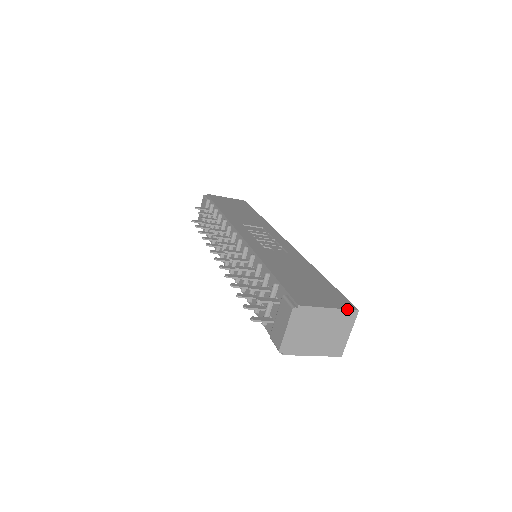
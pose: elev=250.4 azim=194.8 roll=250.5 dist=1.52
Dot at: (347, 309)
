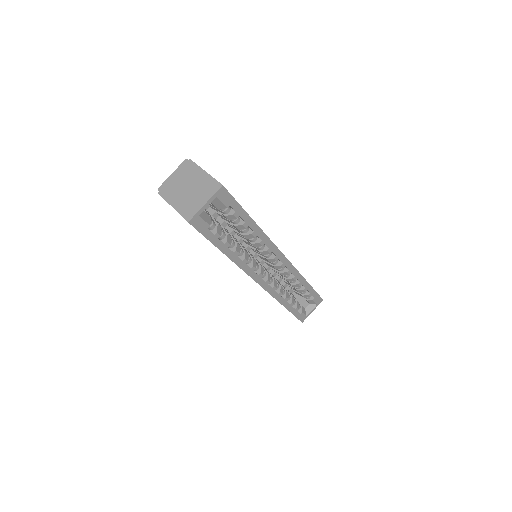
Dot at: occluded
